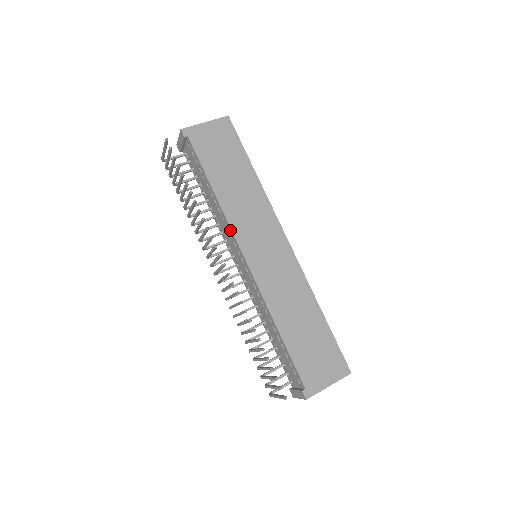
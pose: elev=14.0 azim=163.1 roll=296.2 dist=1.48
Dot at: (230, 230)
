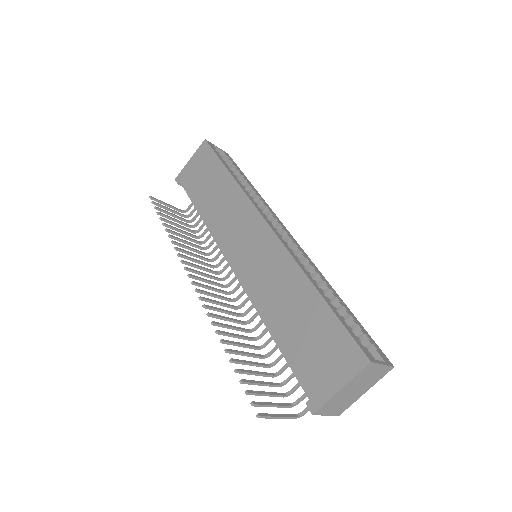
Dot at: (218, 244)
